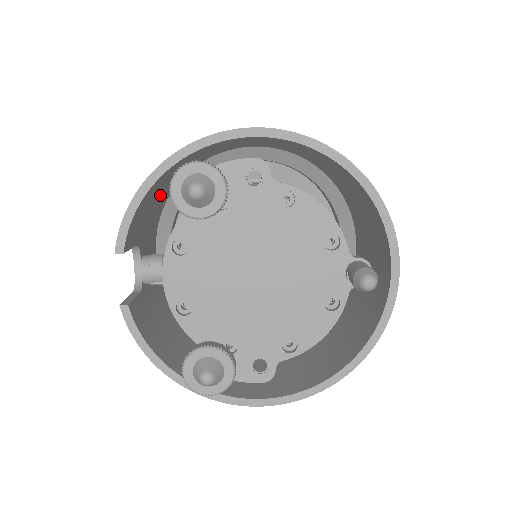
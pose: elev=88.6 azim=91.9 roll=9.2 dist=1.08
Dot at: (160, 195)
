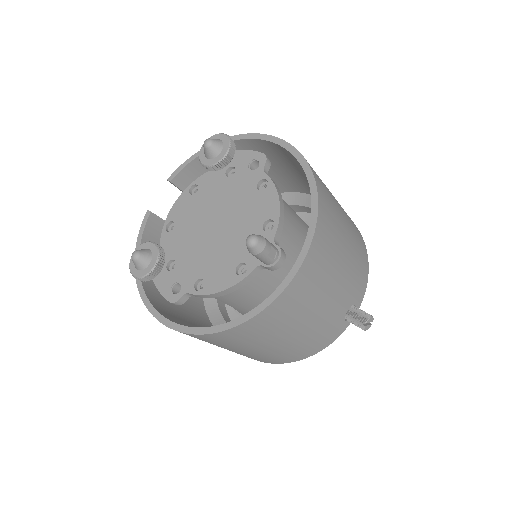
Dot at: occluded
